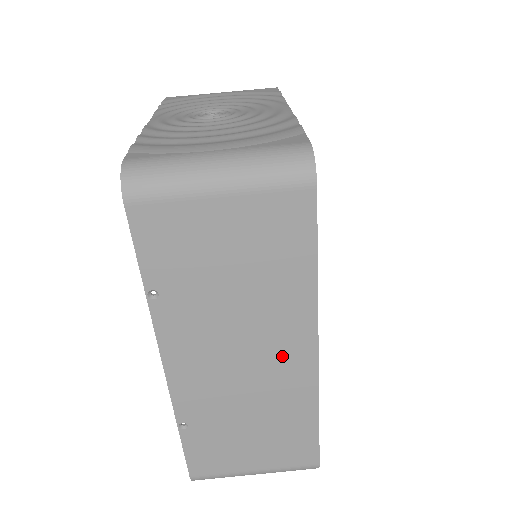
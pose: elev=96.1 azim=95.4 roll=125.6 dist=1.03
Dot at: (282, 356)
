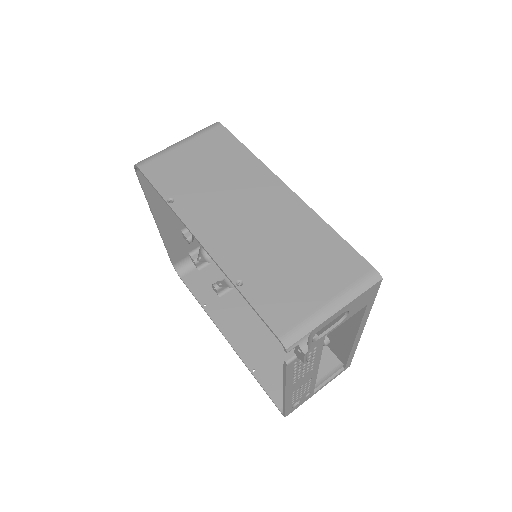
Dot at: (269, 200)
